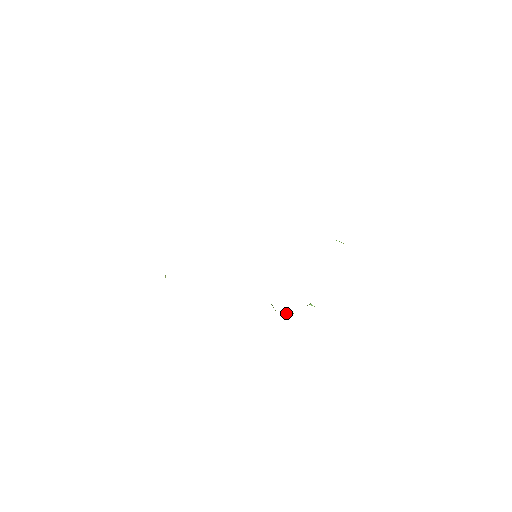
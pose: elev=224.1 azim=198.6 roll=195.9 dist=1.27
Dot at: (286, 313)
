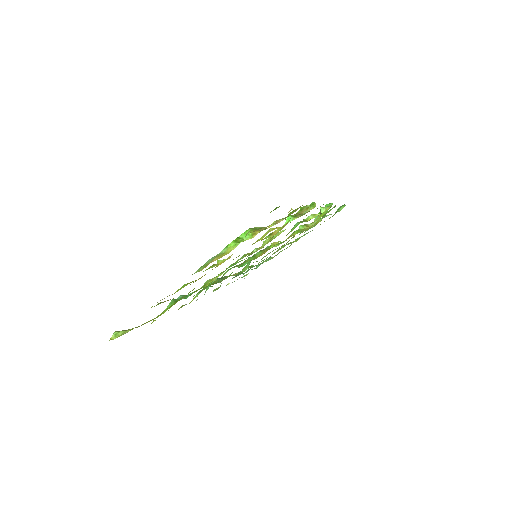
Dot at: (314, 220)
